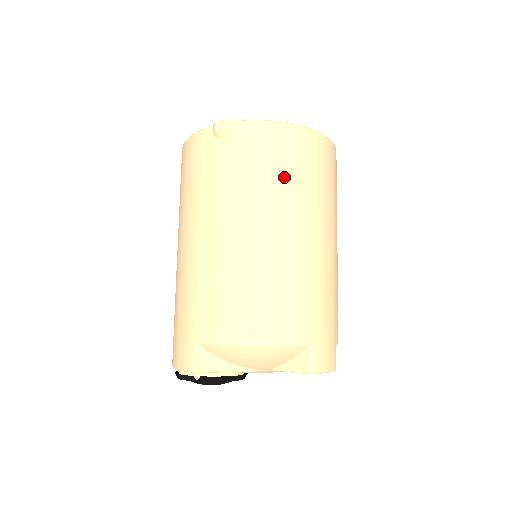
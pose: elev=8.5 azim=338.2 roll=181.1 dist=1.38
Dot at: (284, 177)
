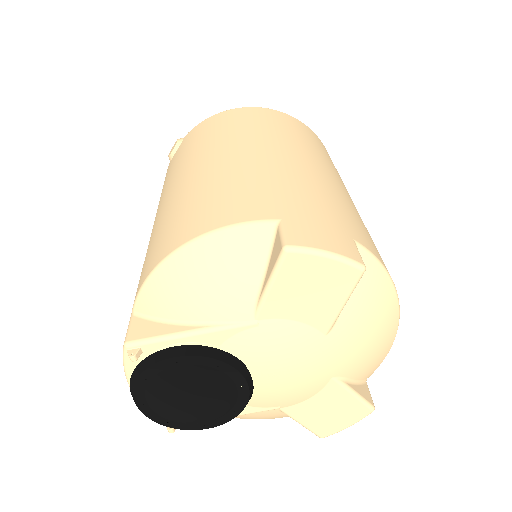
Dot at: (223, 131)
